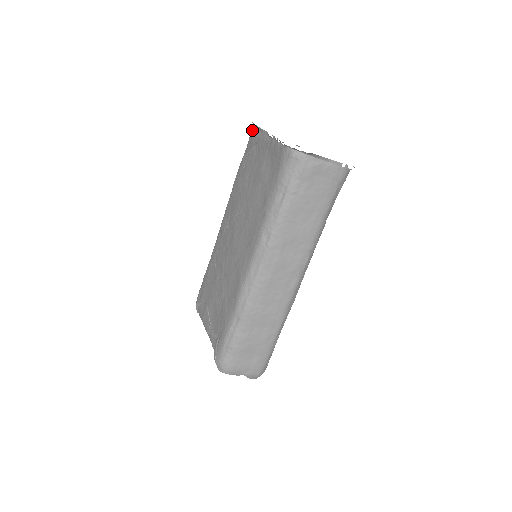
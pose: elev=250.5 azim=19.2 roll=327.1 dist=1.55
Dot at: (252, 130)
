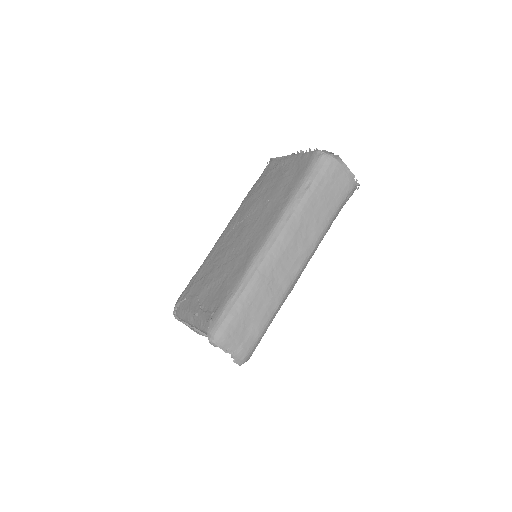
Dot at: (270, 162)
